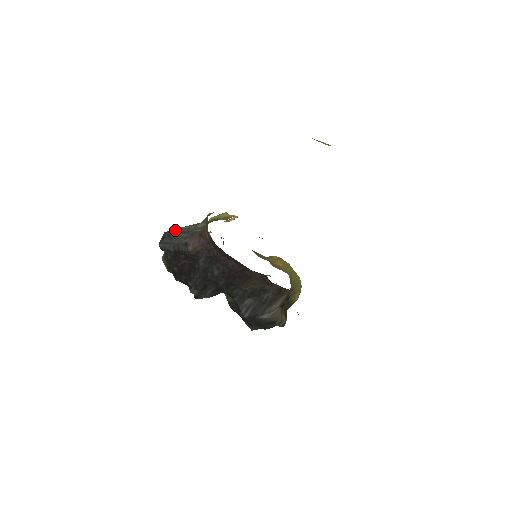
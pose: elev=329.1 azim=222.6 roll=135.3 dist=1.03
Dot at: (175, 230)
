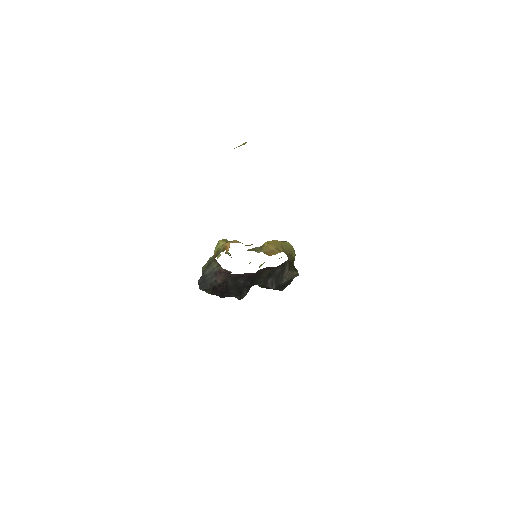
Dot at: (203, 276)
